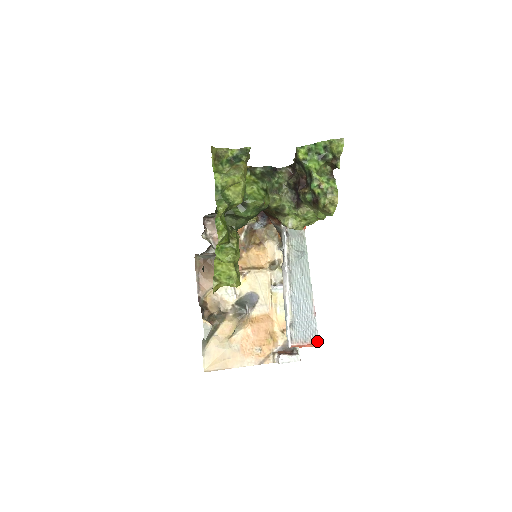
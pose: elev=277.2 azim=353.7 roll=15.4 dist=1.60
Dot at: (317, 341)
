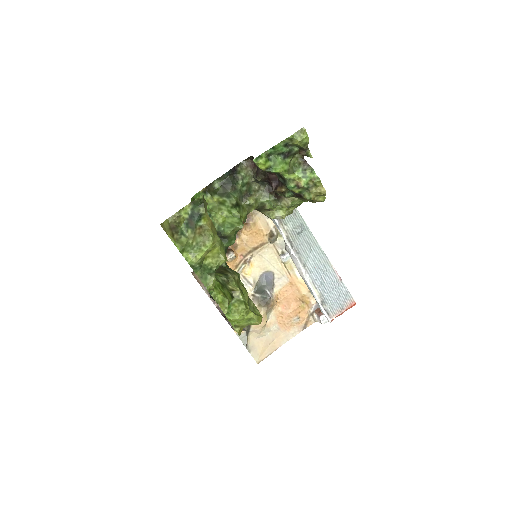
Dot at: (353, 302)
